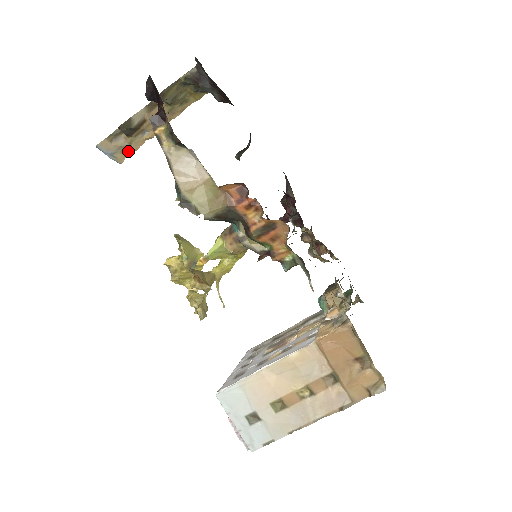
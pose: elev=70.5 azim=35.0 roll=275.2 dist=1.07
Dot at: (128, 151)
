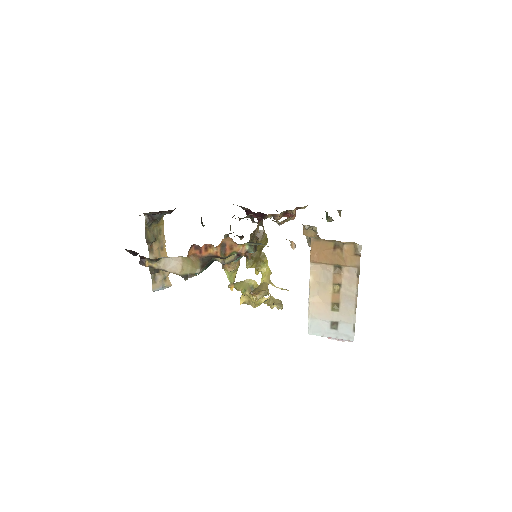
Dot at: (167, 277)
